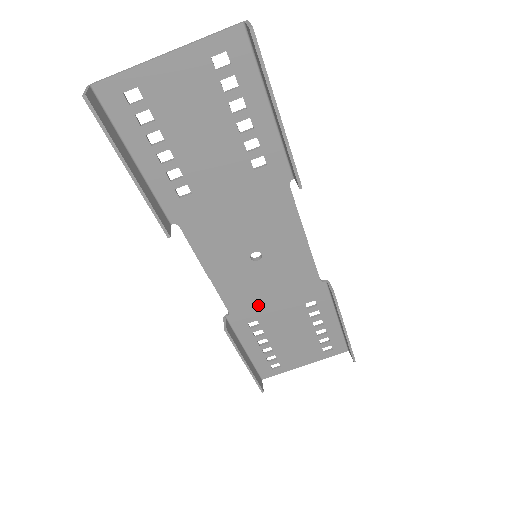
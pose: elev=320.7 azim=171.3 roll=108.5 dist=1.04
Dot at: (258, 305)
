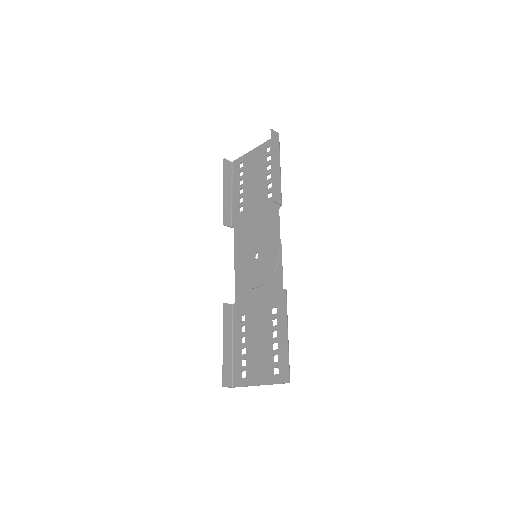
Dot at: (249, 300)
